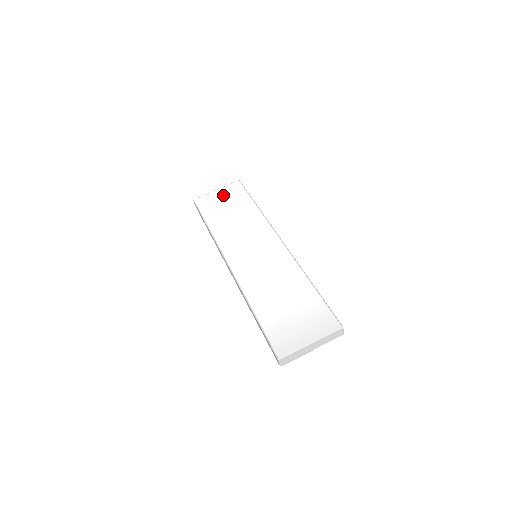
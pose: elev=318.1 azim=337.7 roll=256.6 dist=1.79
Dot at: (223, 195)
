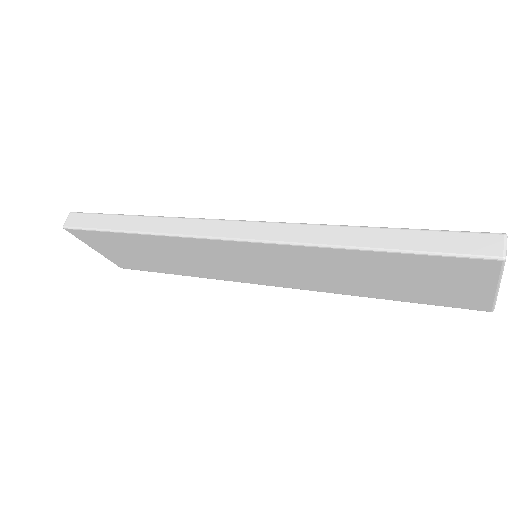
Dot at: occluded
